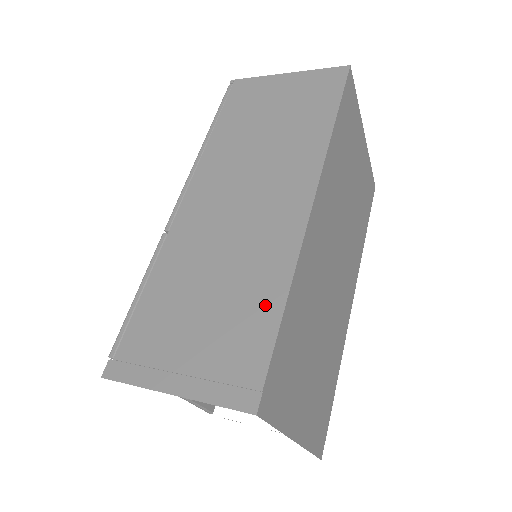
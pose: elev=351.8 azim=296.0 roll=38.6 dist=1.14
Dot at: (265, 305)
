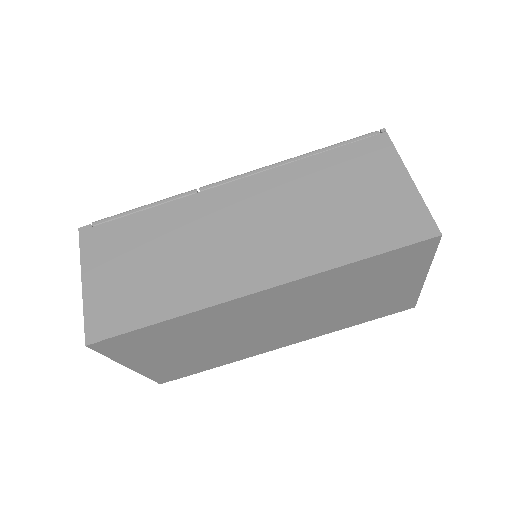
Dot at: (160, 306)
